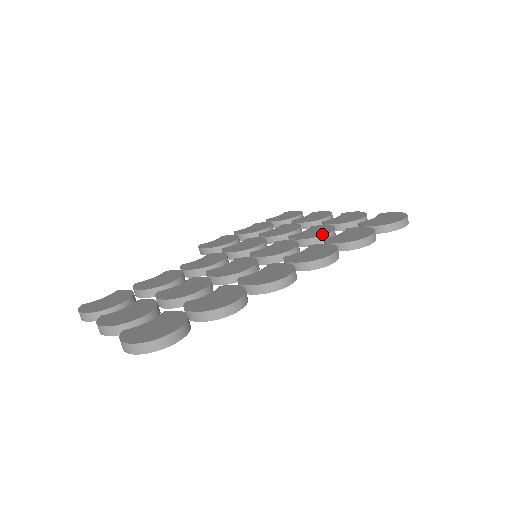
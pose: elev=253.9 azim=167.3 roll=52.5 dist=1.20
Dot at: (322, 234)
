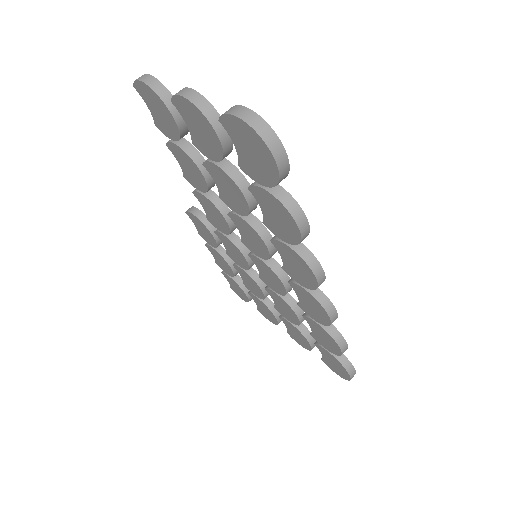
Dot at: occluded
